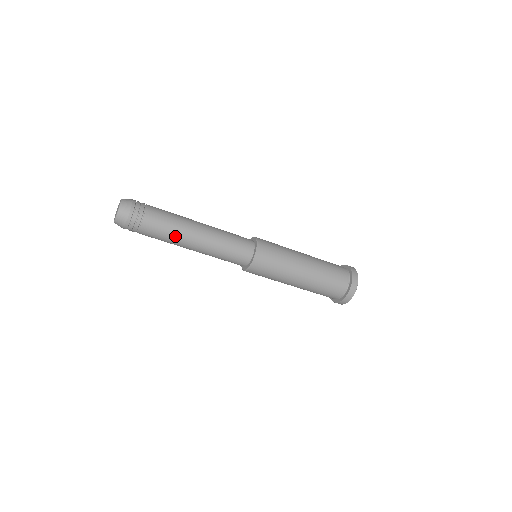
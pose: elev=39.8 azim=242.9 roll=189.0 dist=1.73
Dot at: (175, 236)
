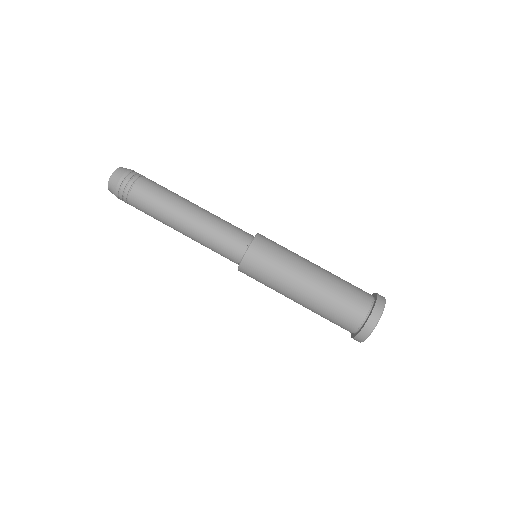
Dot at: (167, 202)
